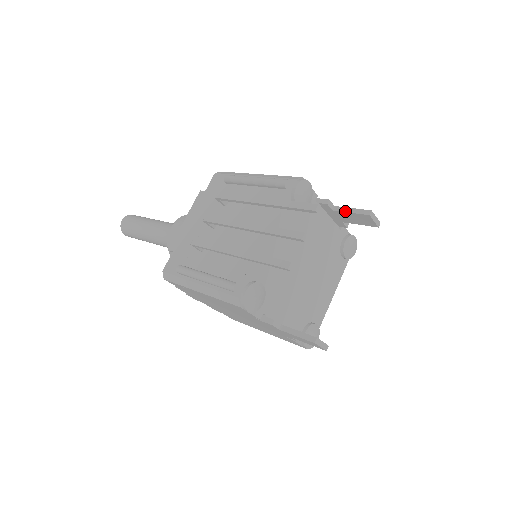
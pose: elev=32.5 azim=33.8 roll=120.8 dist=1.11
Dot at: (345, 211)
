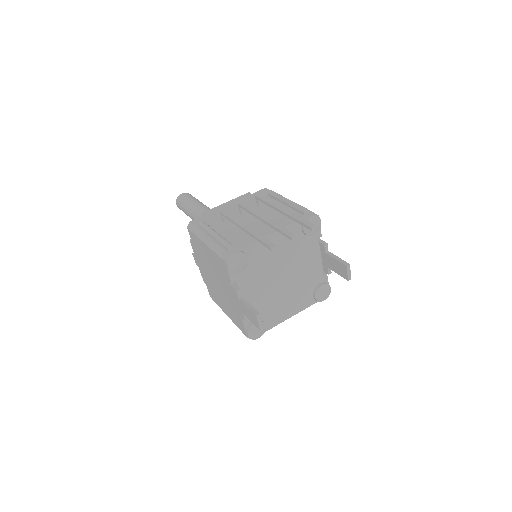
Dot at: (333, 256)
